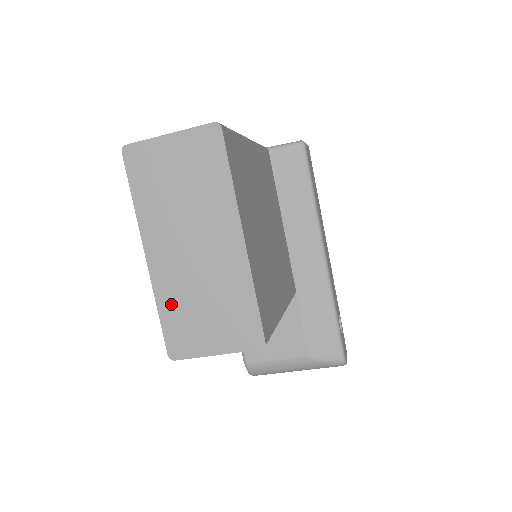
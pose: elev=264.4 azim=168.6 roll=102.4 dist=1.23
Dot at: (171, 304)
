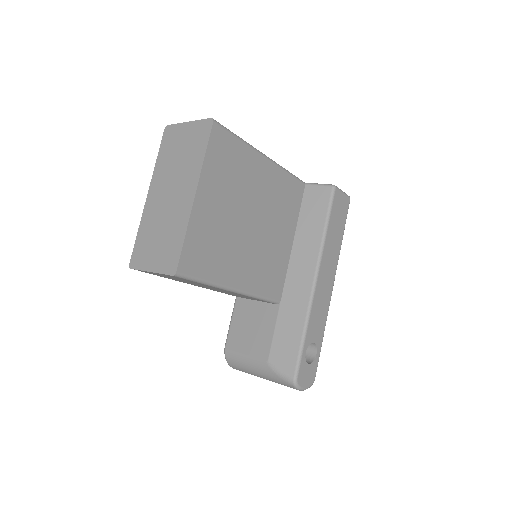
Dot at: (145, 230)
